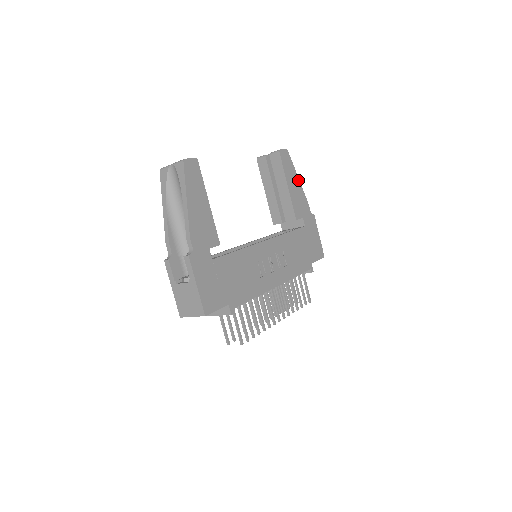
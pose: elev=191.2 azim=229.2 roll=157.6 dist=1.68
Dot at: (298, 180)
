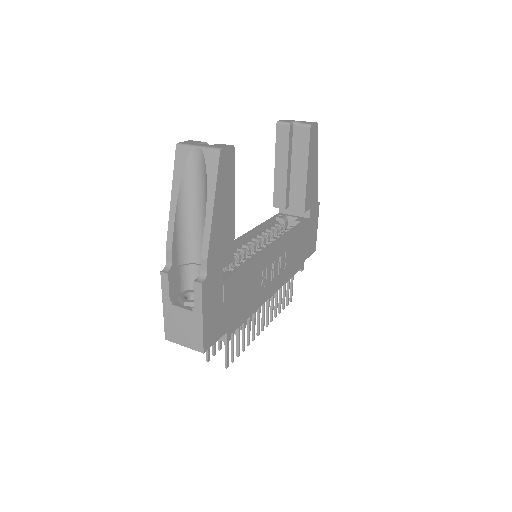
Dot at: (317, 162)
